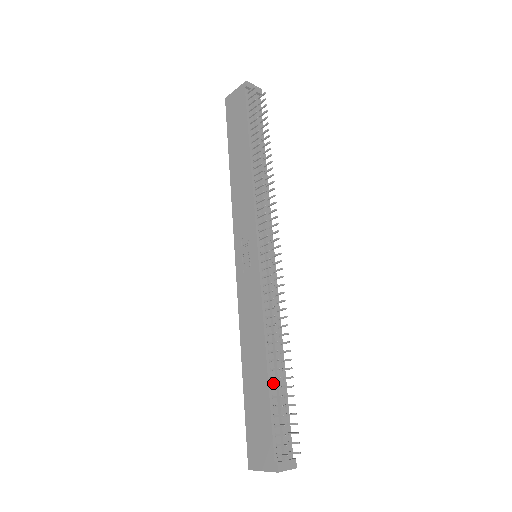
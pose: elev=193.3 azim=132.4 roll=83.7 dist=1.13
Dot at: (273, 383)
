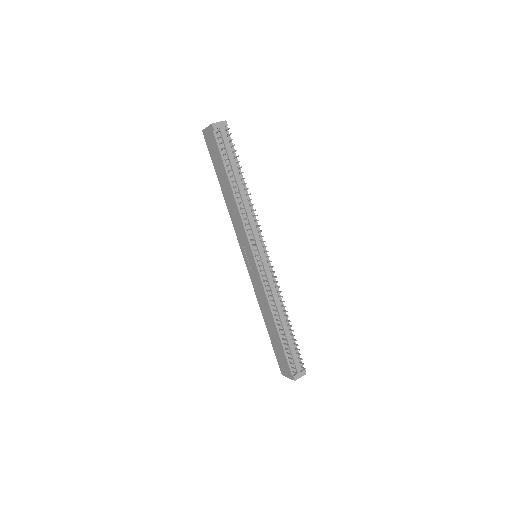
Dot at: (283, 336)
